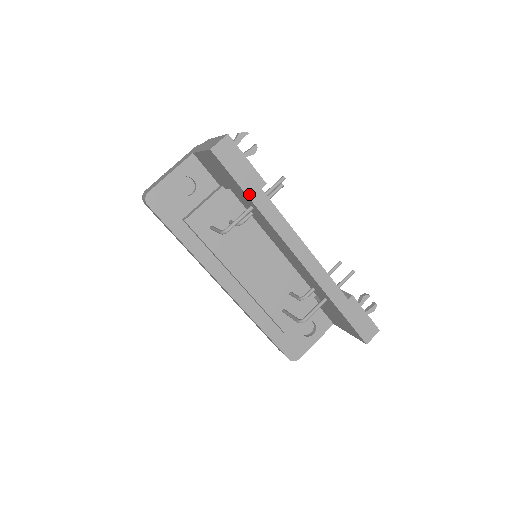
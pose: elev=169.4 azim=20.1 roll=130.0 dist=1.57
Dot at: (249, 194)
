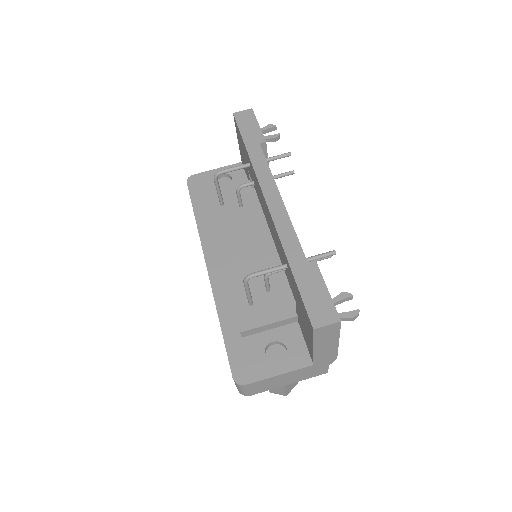
Dot at: (247, 144)
